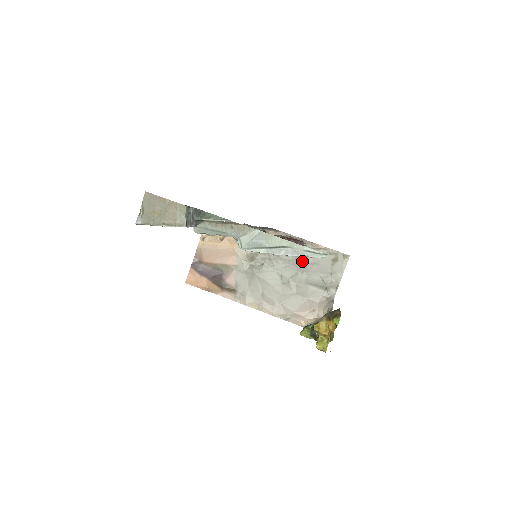
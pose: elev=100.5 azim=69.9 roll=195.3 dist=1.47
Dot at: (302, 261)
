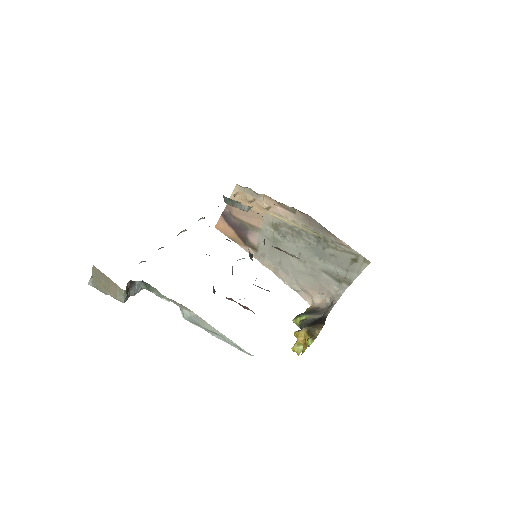
Dot at: (322, 249)
